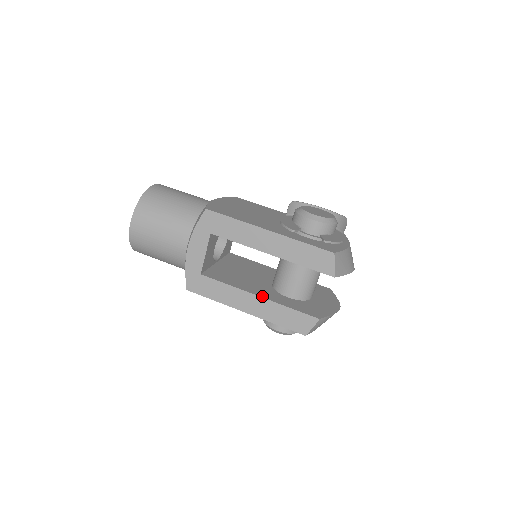
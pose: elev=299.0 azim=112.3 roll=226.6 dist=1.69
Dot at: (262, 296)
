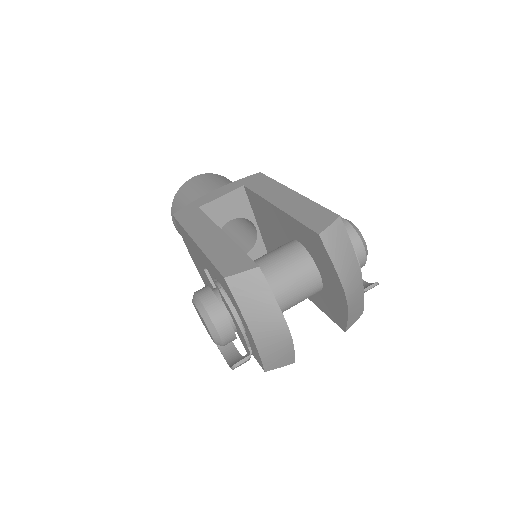
Dot at: occluded
